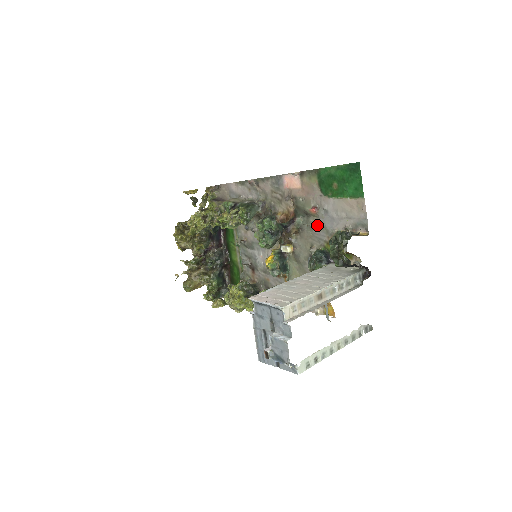
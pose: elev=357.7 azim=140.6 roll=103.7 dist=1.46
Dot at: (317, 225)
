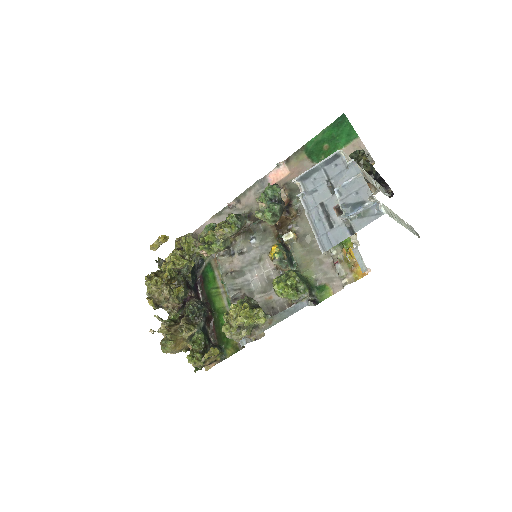
Dot at: occluded
